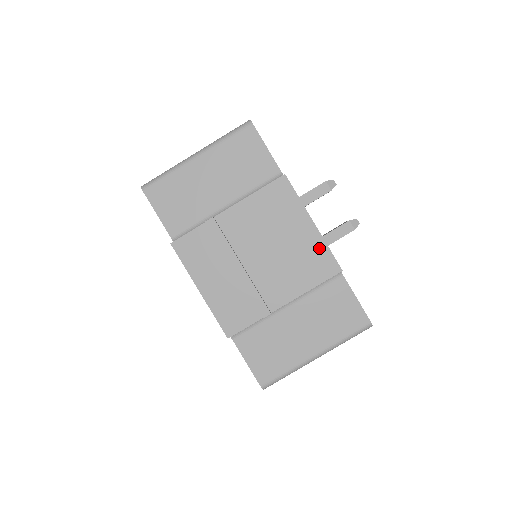
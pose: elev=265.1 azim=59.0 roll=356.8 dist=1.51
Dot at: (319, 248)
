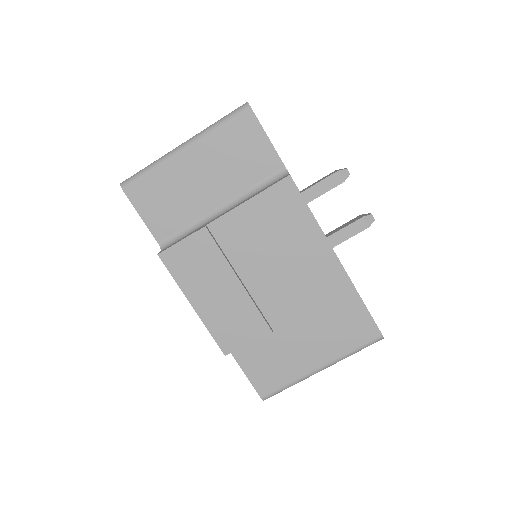
Dot at: (328, 261)
